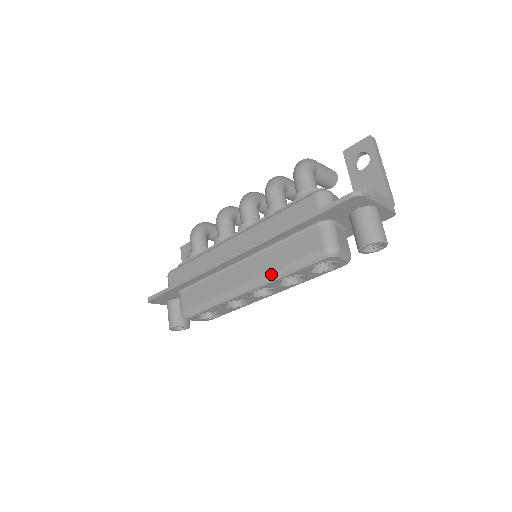
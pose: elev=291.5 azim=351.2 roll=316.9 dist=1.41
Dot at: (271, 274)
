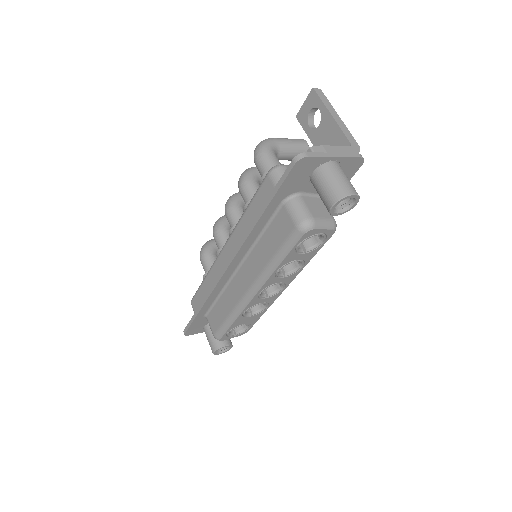
Dot at: (264, 270)
